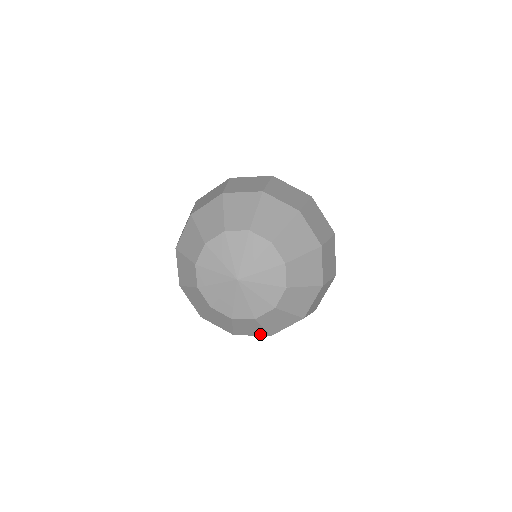
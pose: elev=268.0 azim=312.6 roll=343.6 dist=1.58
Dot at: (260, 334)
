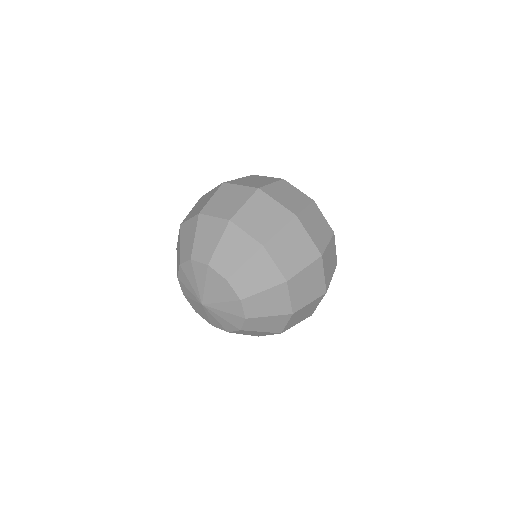
Dot at: occluded
